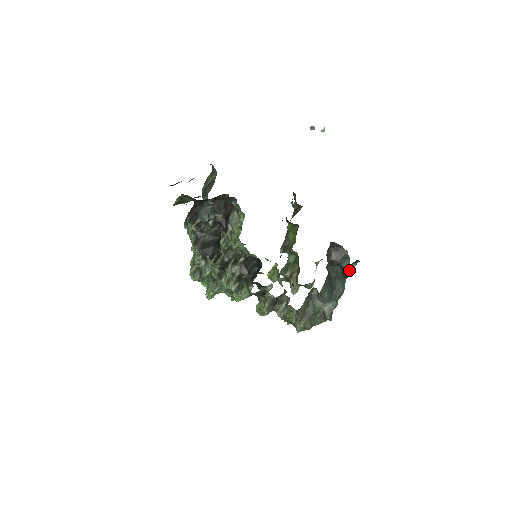
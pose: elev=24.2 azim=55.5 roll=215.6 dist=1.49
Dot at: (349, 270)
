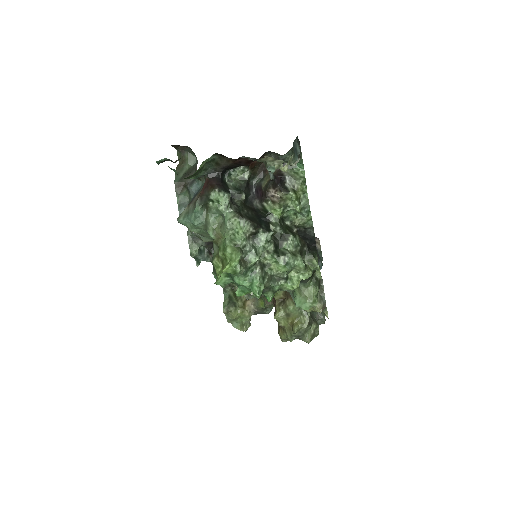
Dot at: occluded
